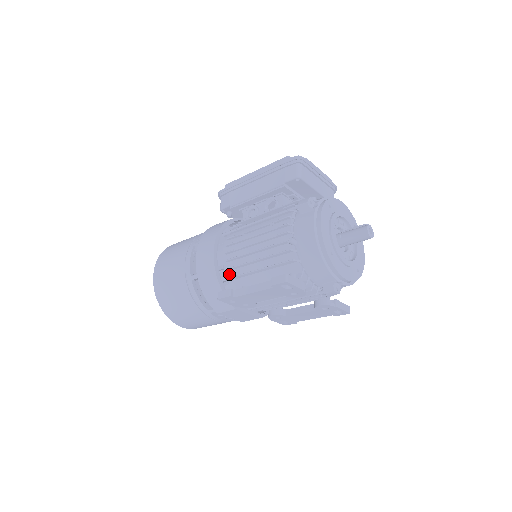
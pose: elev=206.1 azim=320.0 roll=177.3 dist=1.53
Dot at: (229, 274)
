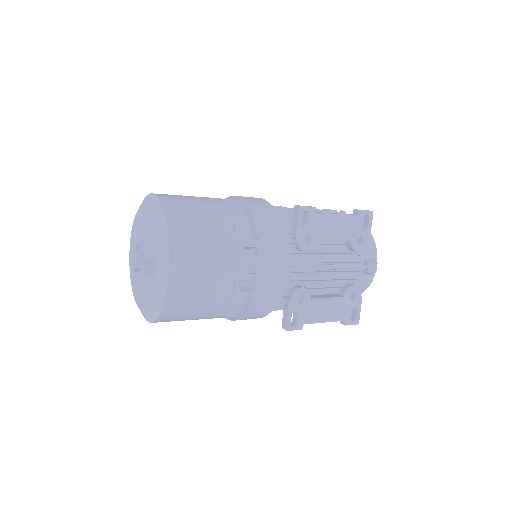
Dot at: occluded
